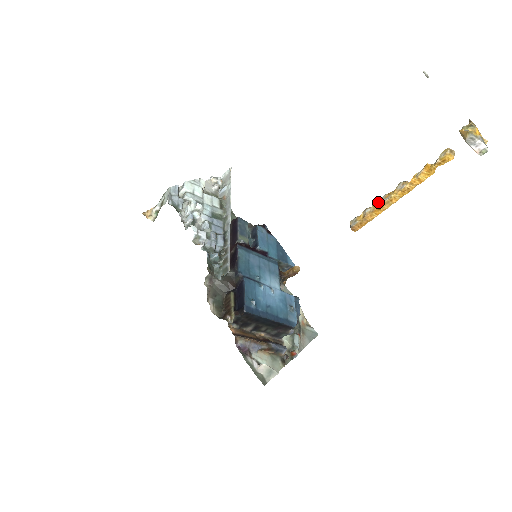
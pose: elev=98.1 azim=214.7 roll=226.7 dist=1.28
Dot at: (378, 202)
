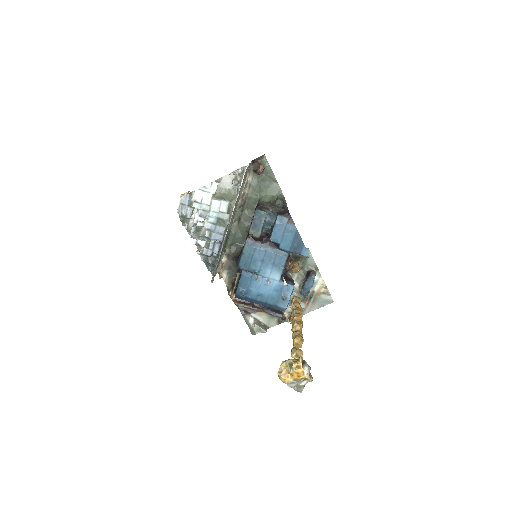
Dot at: (292, 313)
